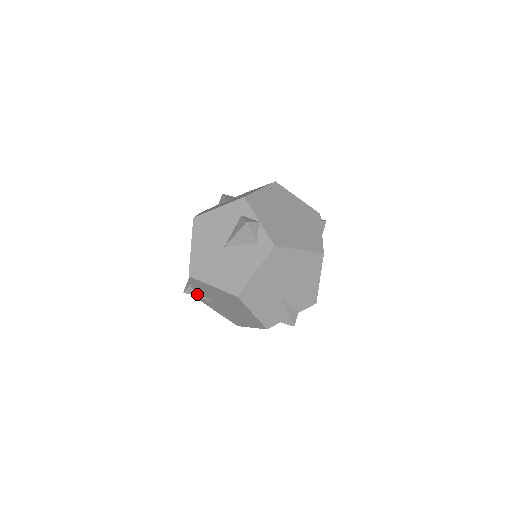
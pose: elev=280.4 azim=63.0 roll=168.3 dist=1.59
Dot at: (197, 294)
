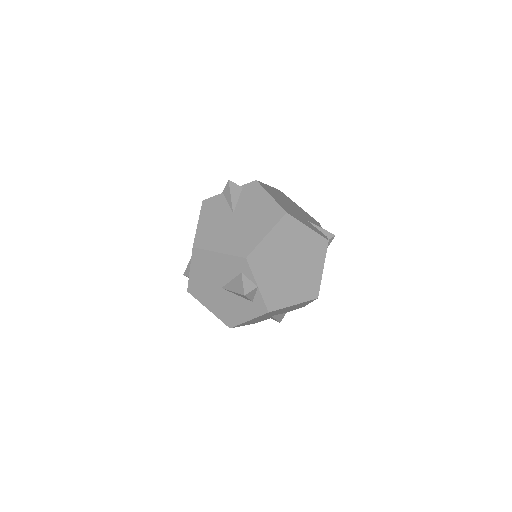
Dot at: occluded
